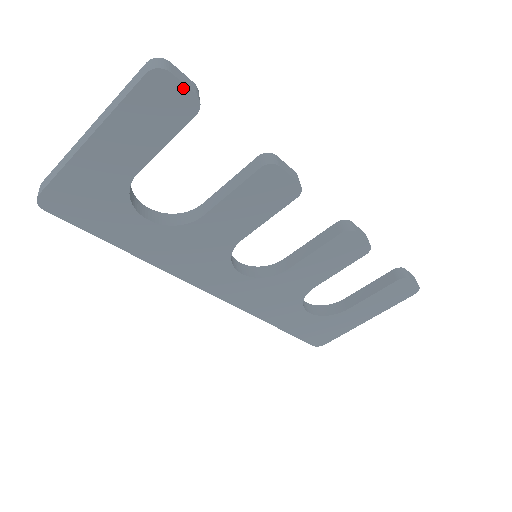
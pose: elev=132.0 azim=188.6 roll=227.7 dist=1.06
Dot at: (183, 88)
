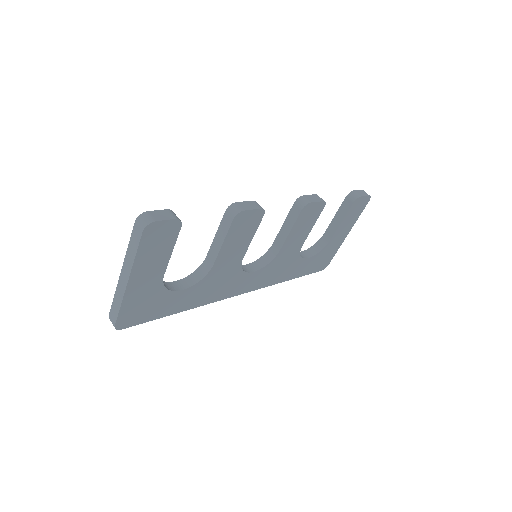
Dot at: (167, 222)
